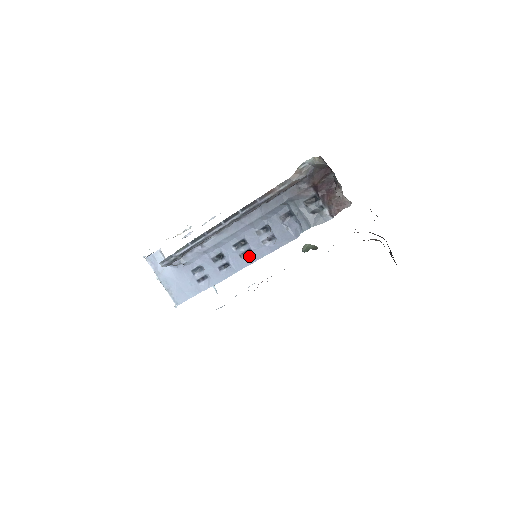
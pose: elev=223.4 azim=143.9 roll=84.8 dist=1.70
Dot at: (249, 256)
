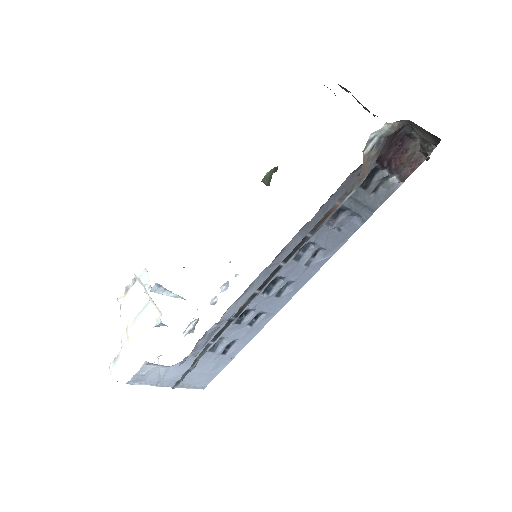
Dot at: (289, 288)
